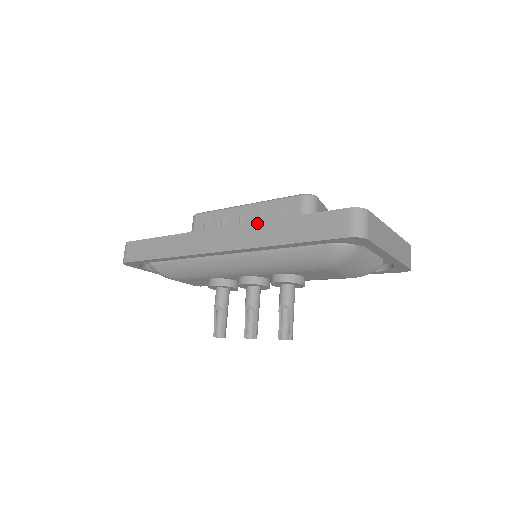
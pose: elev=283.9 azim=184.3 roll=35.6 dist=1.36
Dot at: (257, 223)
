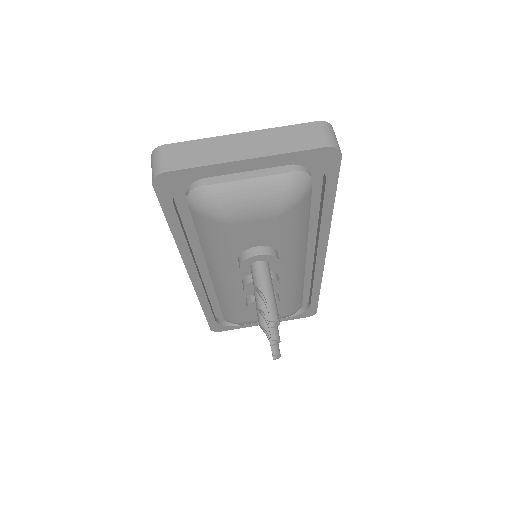
Dot at: occluded
